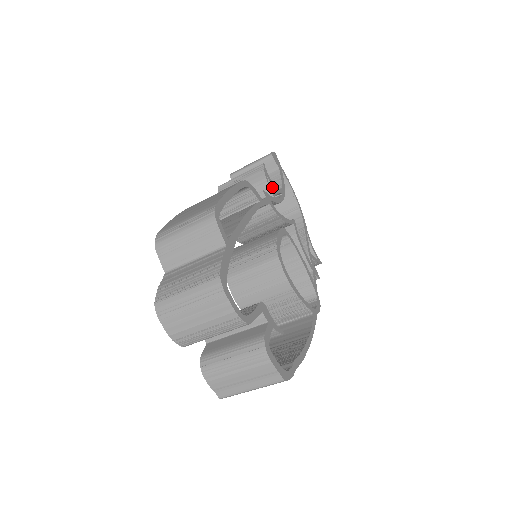
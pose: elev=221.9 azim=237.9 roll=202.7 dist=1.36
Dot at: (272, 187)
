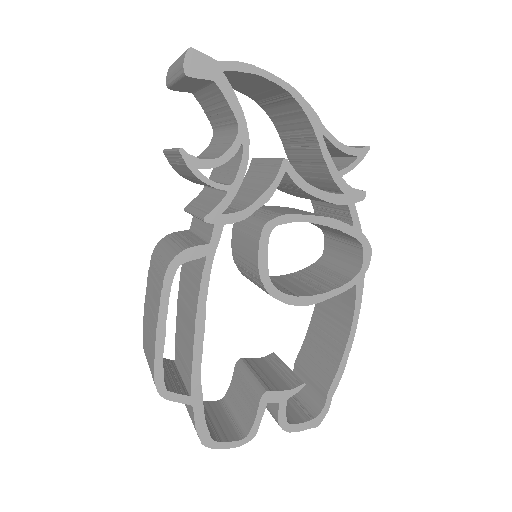
Dot at: (218, 166)
